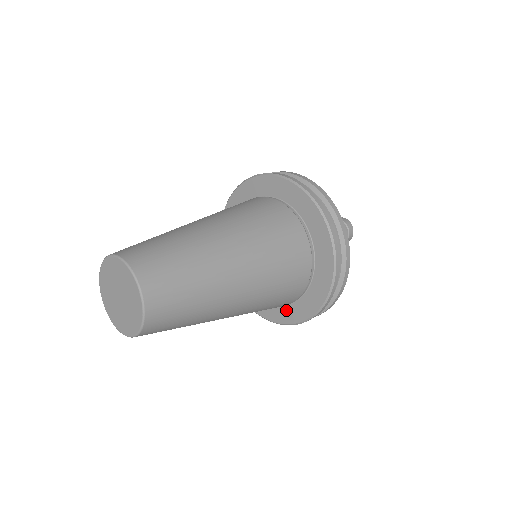
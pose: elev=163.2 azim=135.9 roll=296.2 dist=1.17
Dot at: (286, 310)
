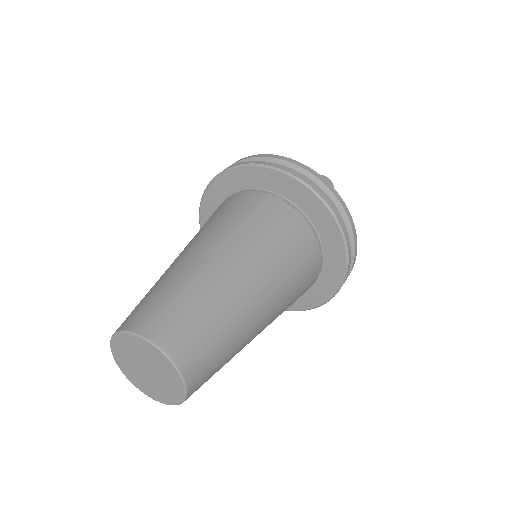
Dot at: occluded
